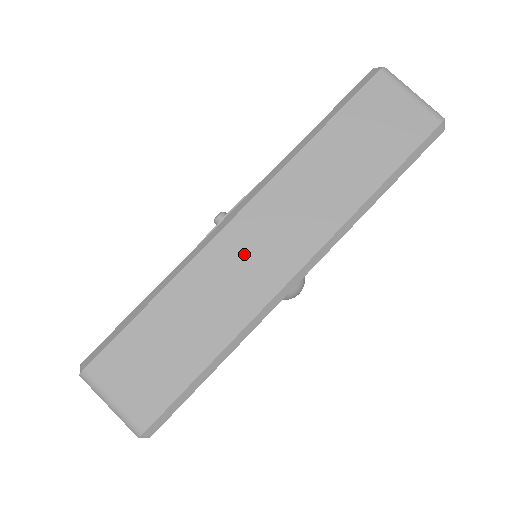
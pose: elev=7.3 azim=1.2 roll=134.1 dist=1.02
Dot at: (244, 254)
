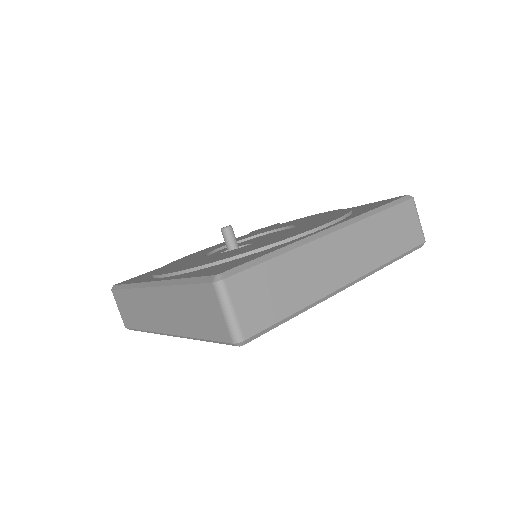
Dot at: (151, 306)
